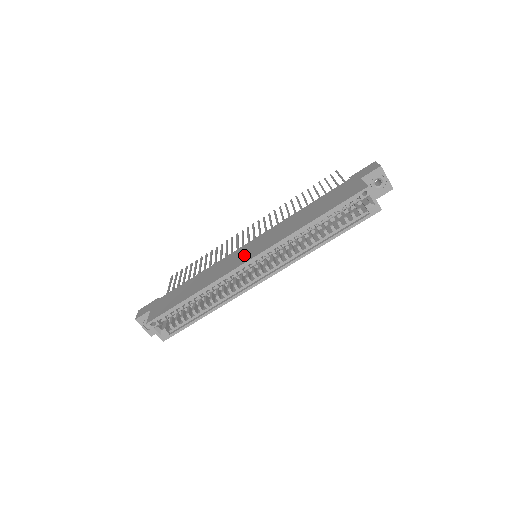
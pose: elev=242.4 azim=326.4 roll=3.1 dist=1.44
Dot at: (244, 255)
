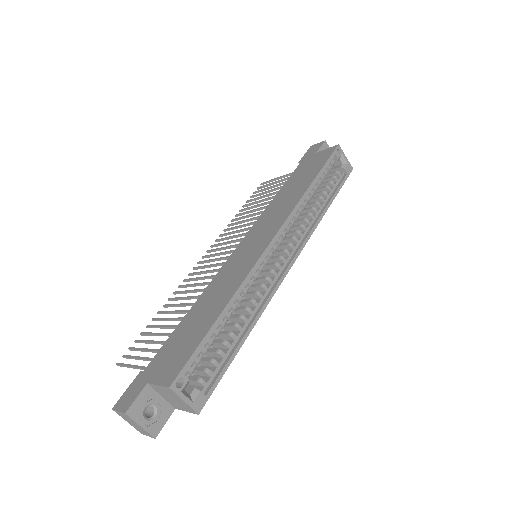
Dot at: (253, 248)
